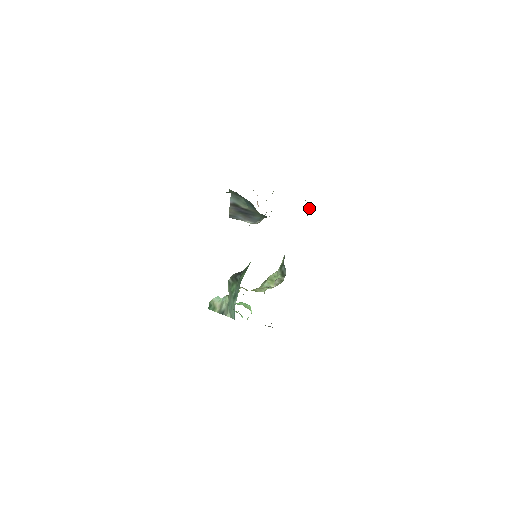
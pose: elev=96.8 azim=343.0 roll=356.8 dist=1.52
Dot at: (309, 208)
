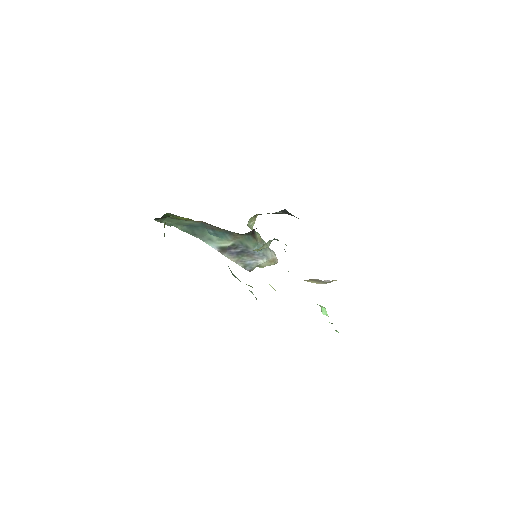
Dot at: occluded
